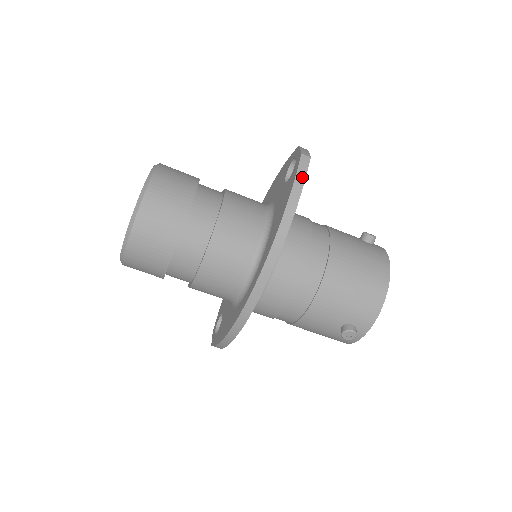
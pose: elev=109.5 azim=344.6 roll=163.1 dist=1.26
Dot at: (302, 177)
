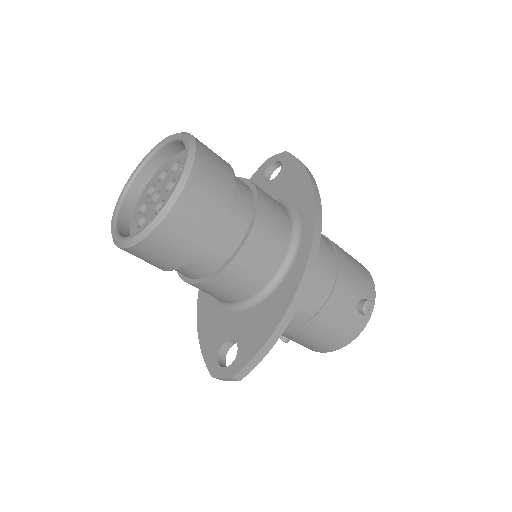
Dot at: occluded
